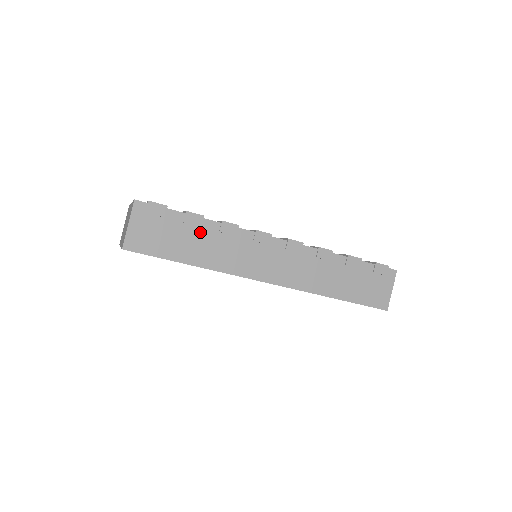
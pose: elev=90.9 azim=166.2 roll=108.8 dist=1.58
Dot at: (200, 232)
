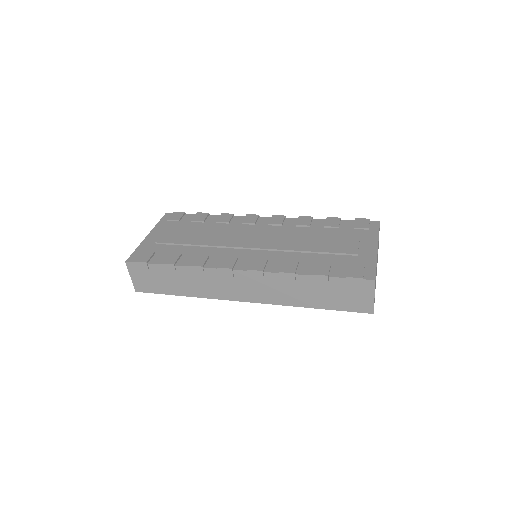
Dot at: (177, 275)
